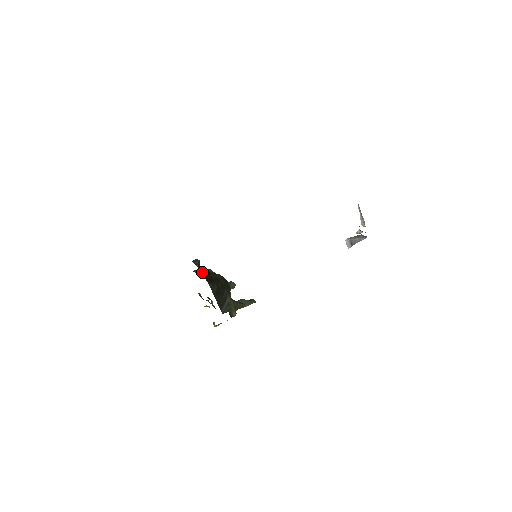
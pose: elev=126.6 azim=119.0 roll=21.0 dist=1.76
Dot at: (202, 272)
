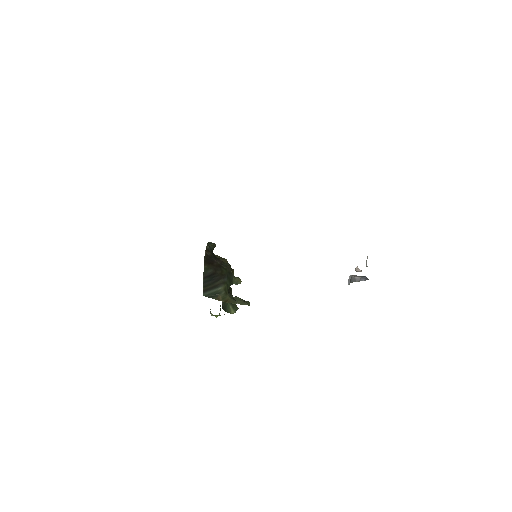
Dot at: (206, 253)
